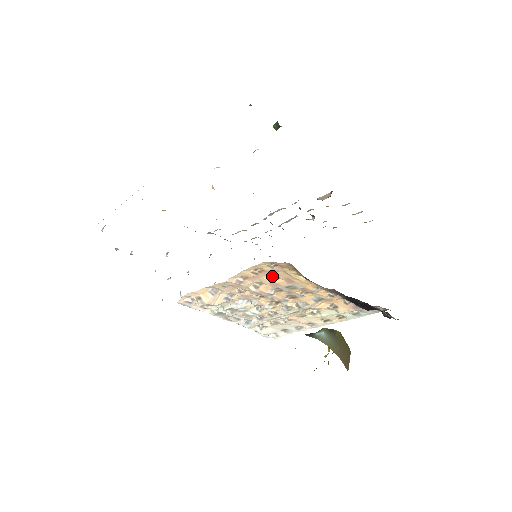
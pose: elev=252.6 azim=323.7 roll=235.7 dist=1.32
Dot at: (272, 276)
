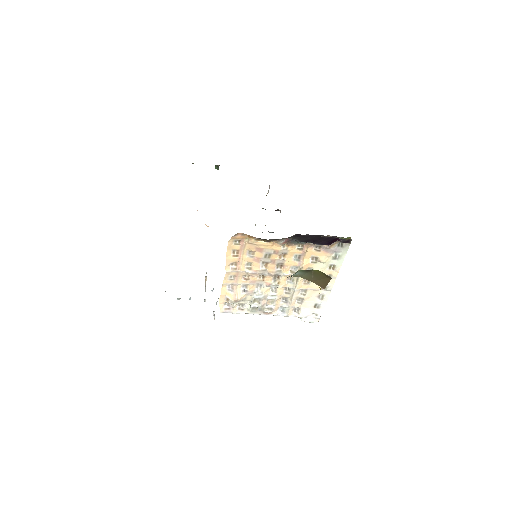
Dot at: (249, 253)
